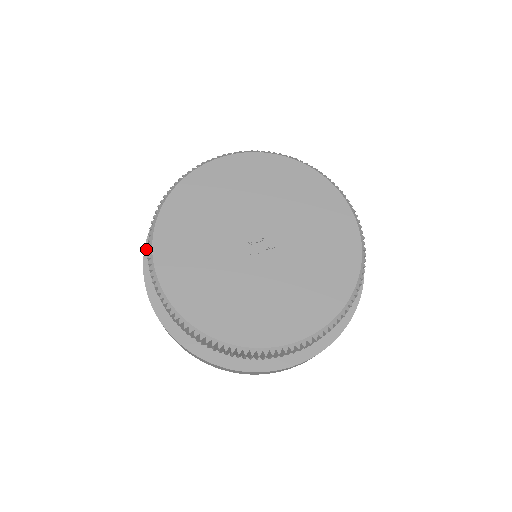
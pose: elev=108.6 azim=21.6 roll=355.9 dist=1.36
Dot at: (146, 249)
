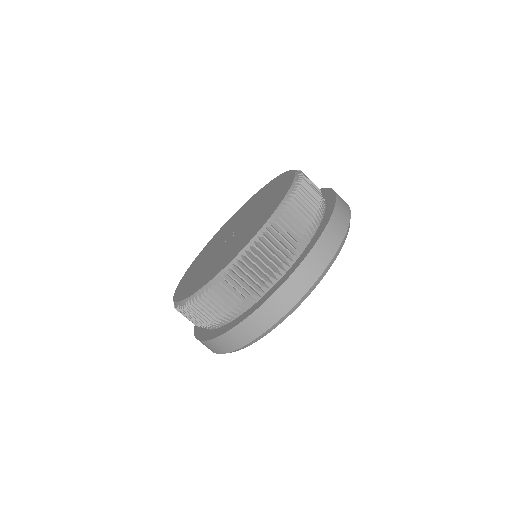
Dot at: occluded
